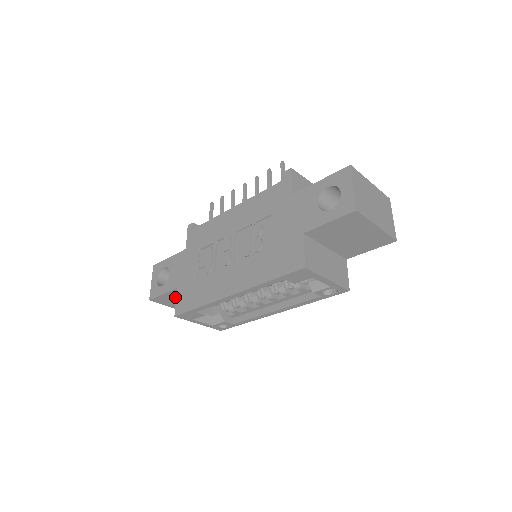
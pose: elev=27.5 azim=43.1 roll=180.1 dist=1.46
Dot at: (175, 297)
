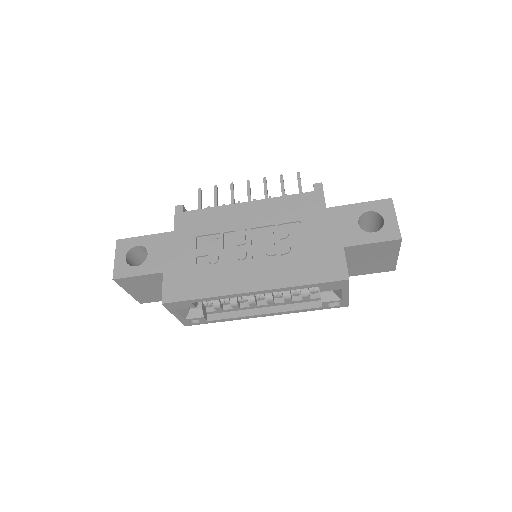
Dot at: (147, 281)
